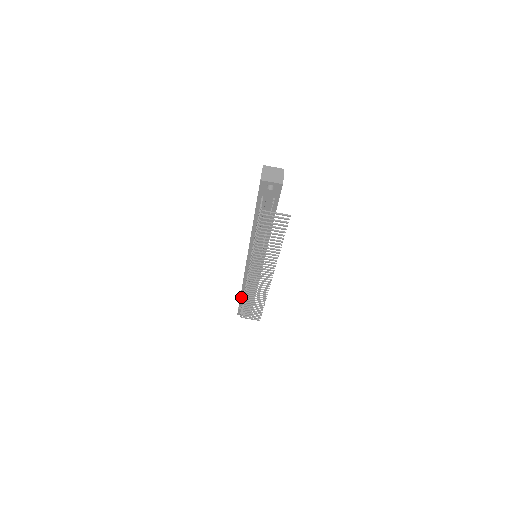
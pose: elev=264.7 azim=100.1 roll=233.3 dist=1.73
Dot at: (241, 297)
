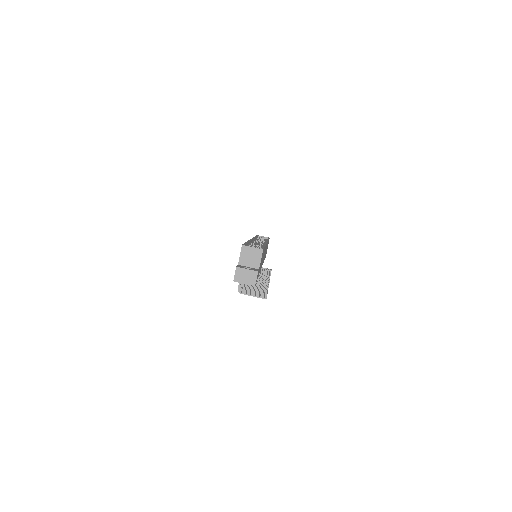
Dot at: occluded
